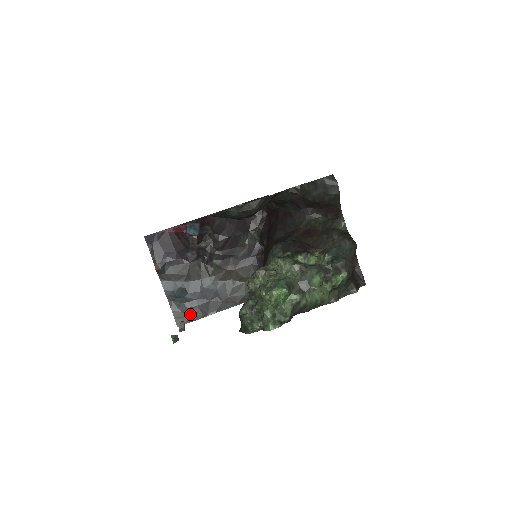
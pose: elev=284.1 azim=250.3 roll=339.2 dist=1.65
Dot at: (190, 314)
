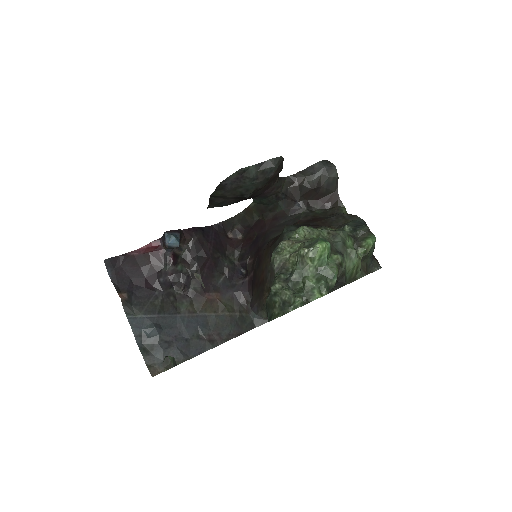
Dot at: occluded
